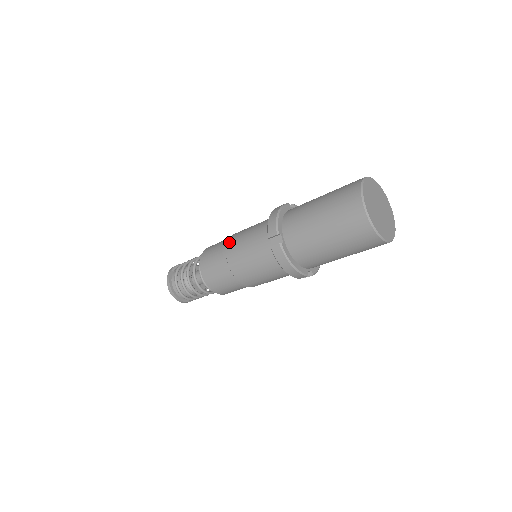
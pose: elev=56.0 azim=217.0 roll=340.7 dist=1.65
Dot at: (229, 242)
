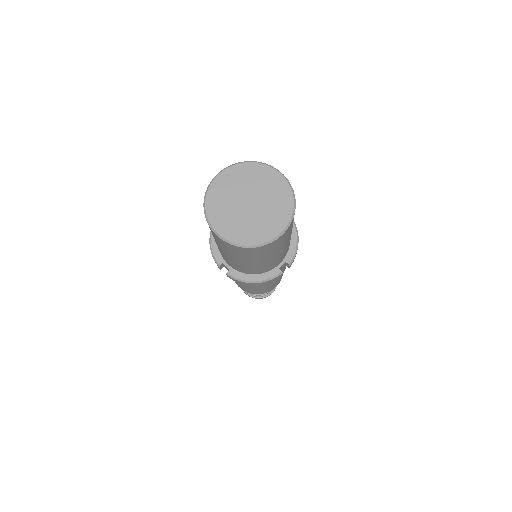
Dot at: occluded
